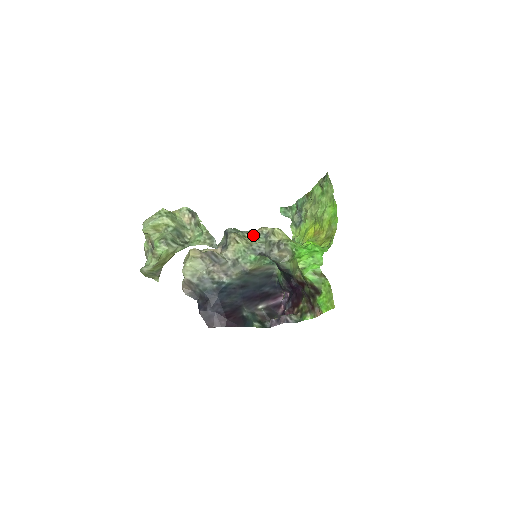
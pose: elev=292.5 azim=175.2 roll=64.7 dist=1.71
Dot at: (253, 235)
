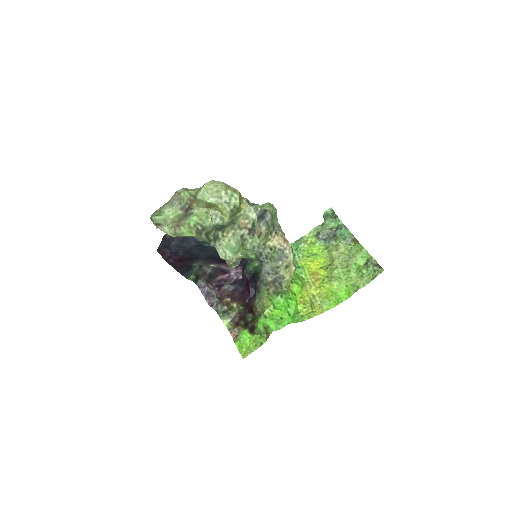
Dot at: (277, 240)
